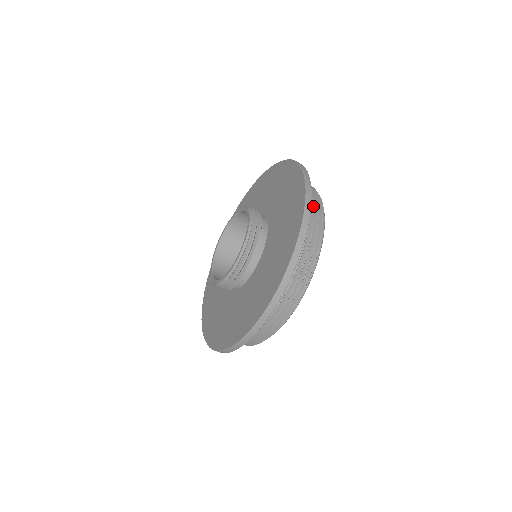
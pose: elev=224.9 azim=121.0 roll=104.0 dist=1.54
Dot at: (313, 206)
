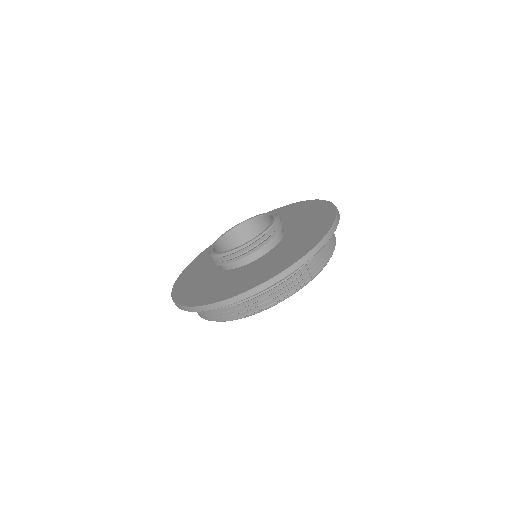
Dot at: (329, 241)
